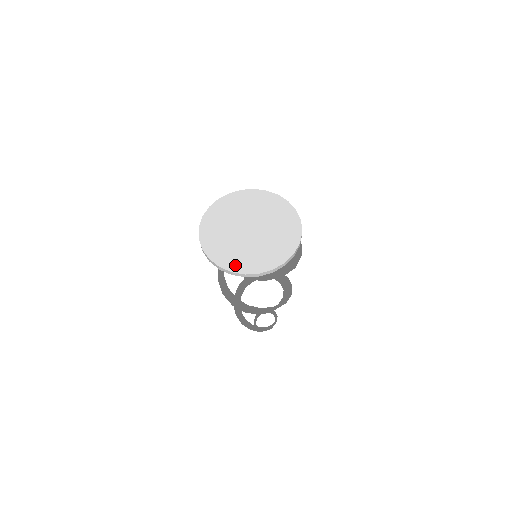
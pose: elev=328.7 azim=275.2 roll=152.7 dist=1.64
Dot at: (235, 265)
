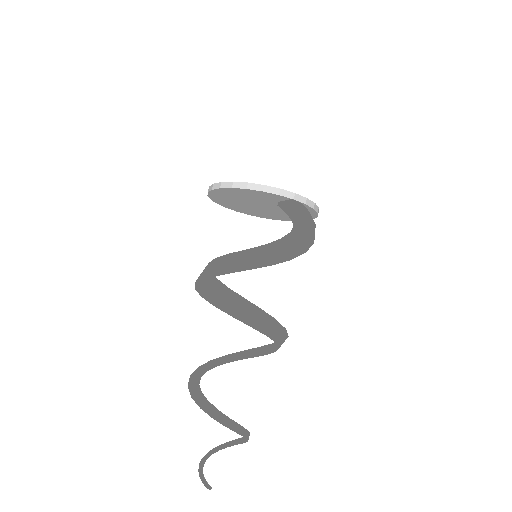
Dot at: occluded
